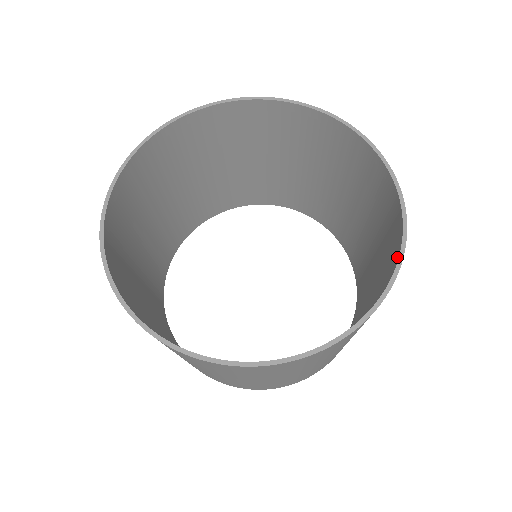
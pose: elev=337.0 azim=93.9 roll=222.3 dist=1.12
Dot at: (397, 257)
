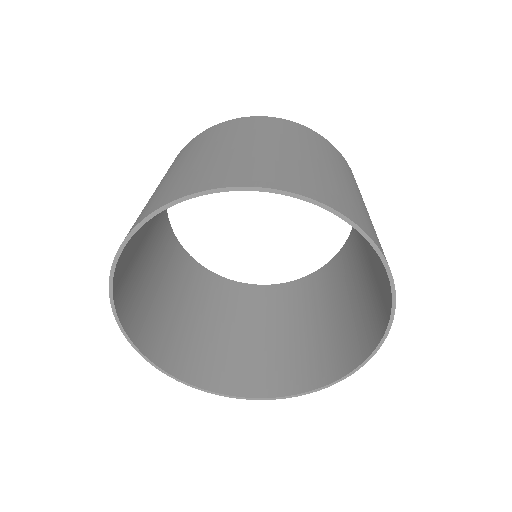
Dot at: (375, 342)
